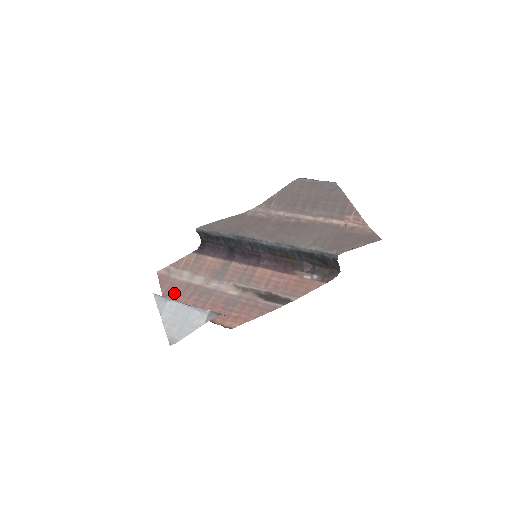
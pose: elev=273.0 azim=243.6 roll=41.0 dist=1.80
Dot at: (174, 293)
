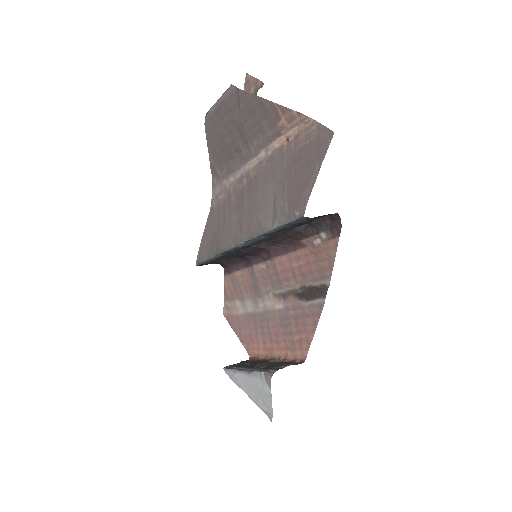
Dot at: (245, 335)
